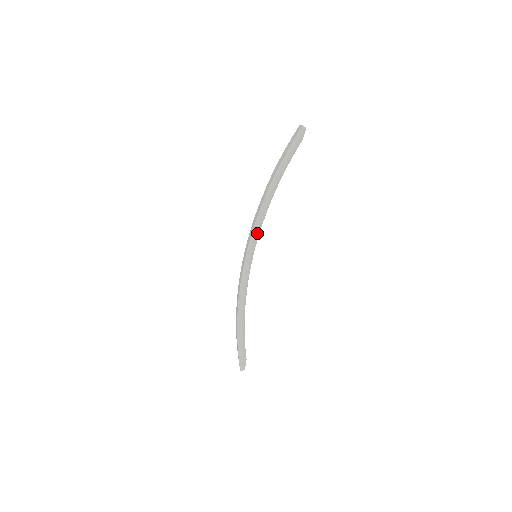
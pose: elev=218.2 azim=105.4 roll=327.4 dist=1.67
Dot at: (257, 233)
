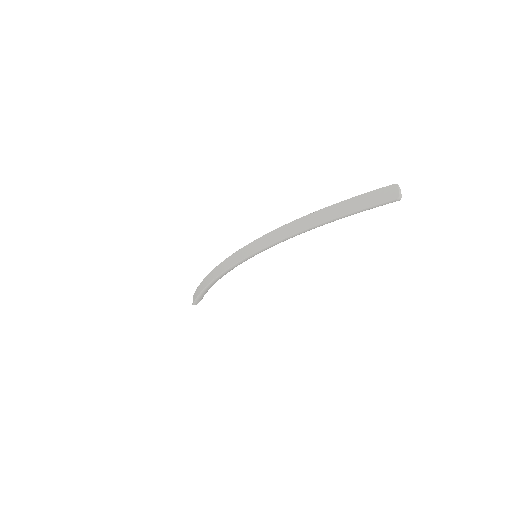
Dot at: occluded
